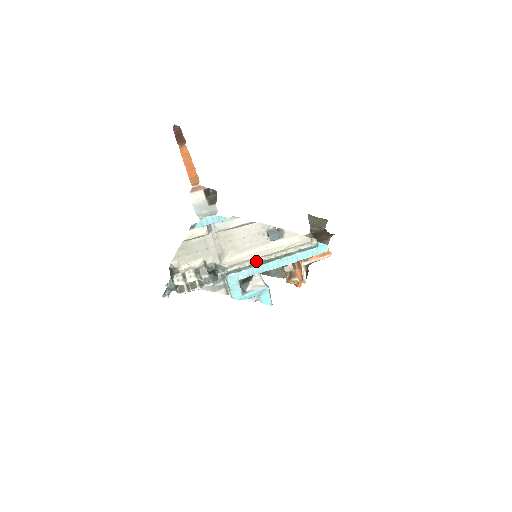
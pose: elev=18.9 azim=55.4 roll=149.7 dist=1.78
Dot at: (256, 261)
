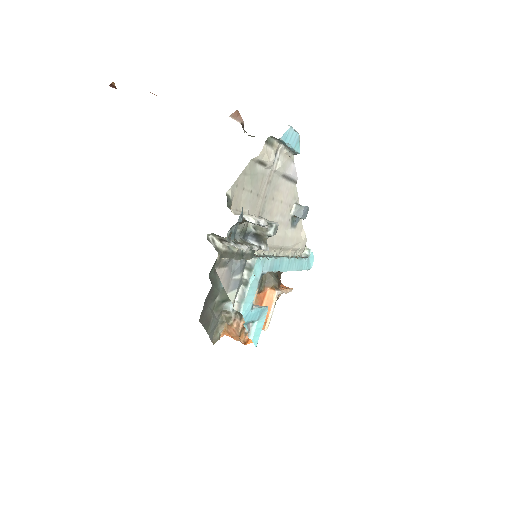
Dot at: (271, 253)
